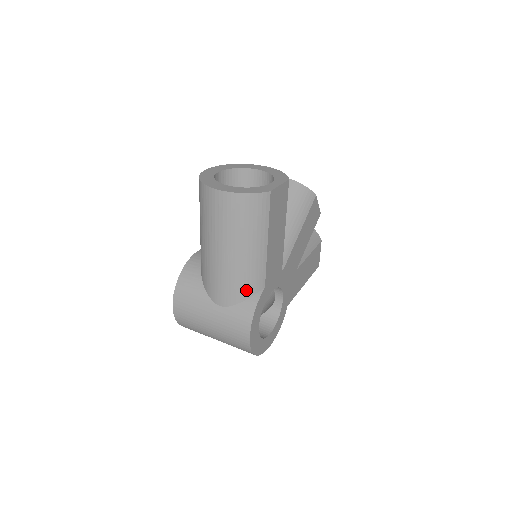
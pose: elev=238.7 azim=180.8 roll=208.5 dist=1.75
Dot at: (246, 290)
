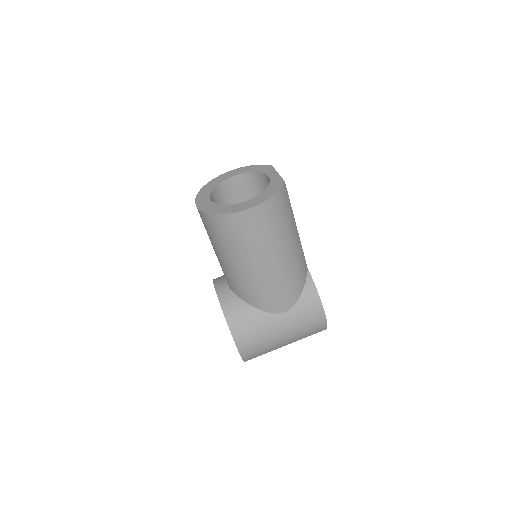
Dot at: (300, 281)
